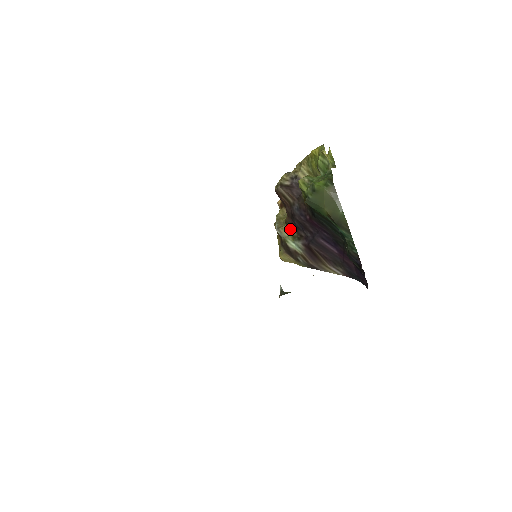
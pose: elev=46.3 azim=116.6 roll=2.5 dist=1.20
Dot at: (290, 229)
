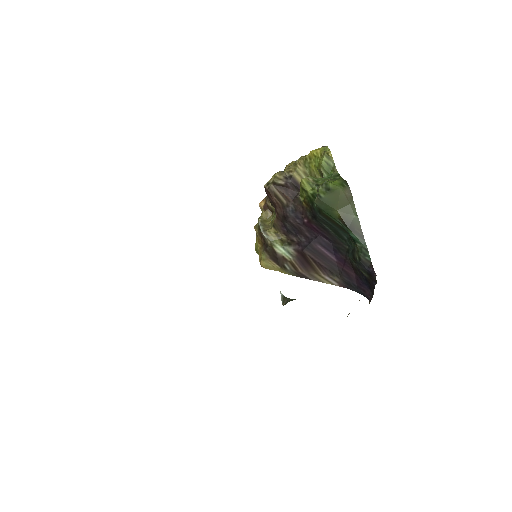
Dot at: (278, 233)
